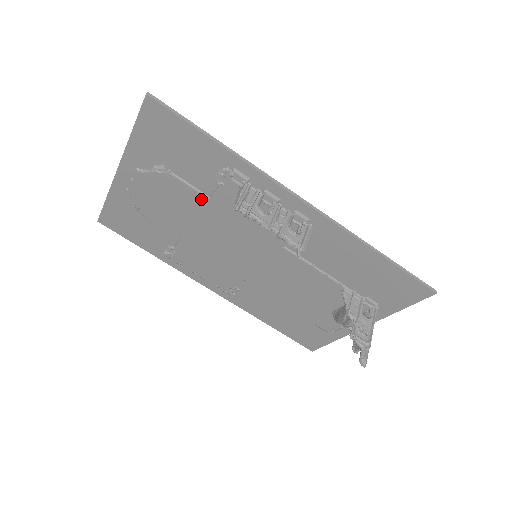
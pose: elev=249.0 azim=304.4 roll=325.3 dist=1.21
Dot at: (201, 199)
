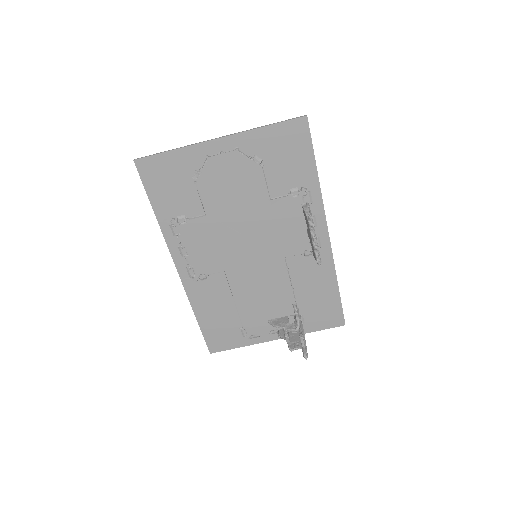
Dot at: (264, 197)
